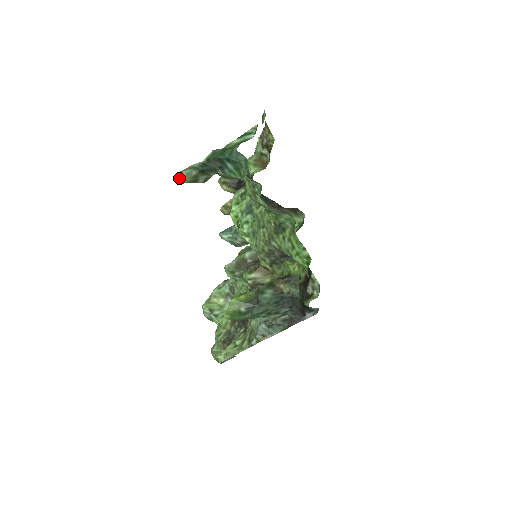
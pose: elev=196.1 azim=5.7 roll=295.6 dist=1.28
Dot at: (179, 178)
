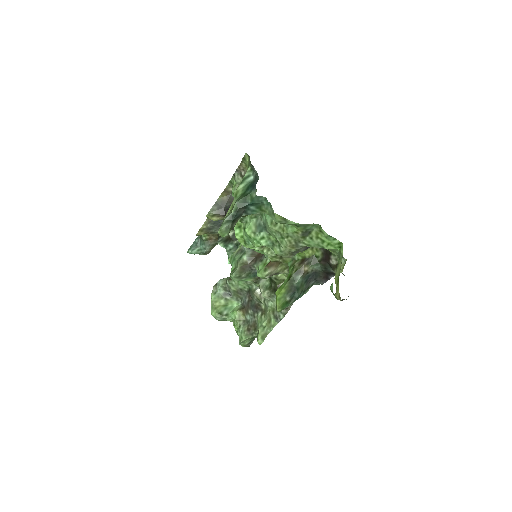
Dot at: (221, 234)
